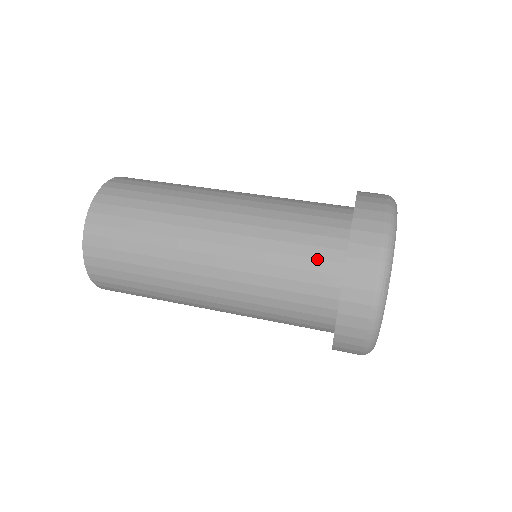
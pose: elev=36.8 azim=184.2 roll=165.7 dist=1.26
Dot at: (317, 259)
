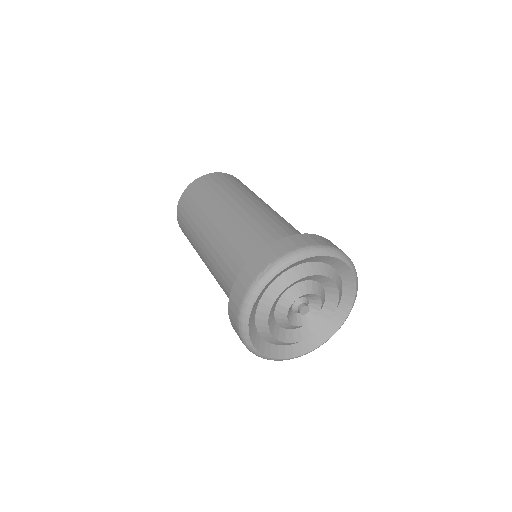
Dot at: occluded
